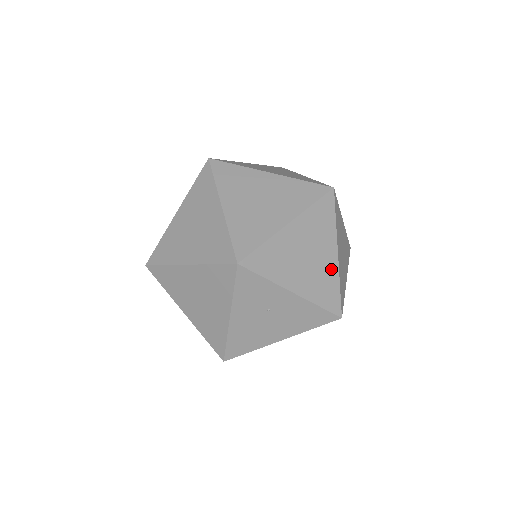
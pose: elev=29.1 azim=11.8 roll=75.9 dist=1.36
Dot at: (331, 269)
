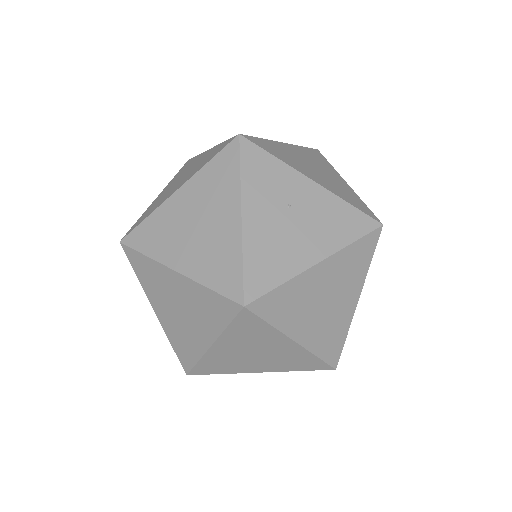
Dot at: (346, 188)
